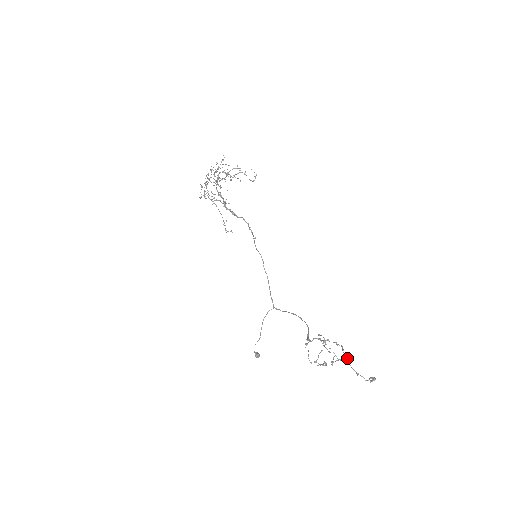
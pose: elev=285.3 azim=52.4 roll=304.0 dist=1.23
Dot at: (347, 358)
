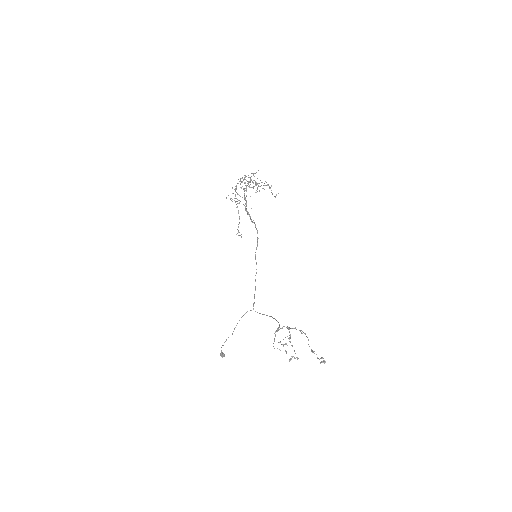
Dot at: (308, 339)
